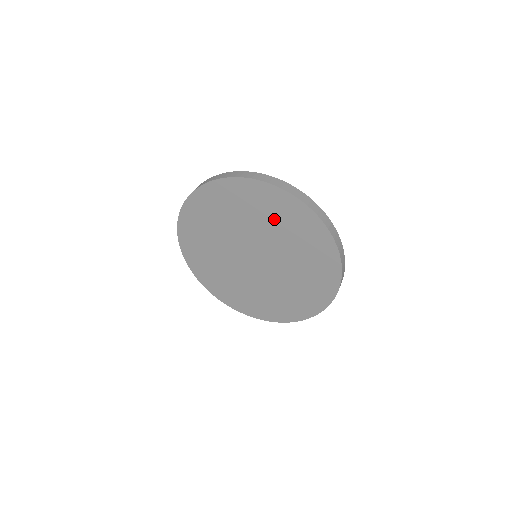
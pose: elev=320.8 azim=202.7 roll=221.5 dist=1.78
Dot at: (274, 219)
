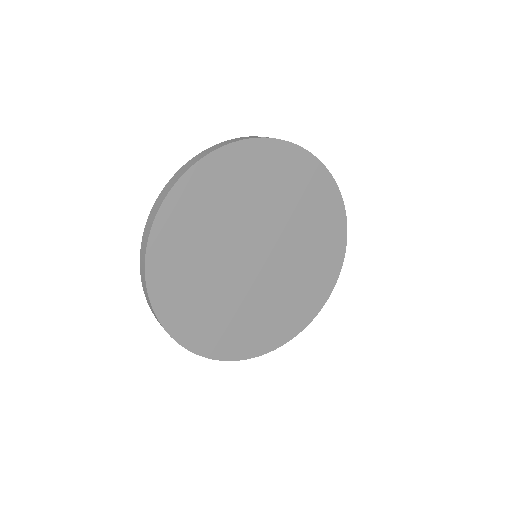
Dot at: (312, 219)
